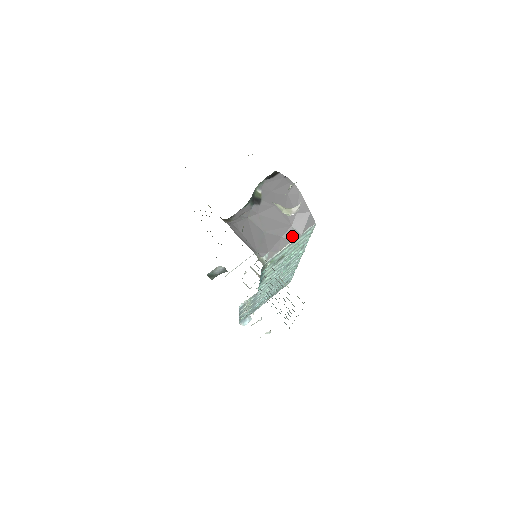
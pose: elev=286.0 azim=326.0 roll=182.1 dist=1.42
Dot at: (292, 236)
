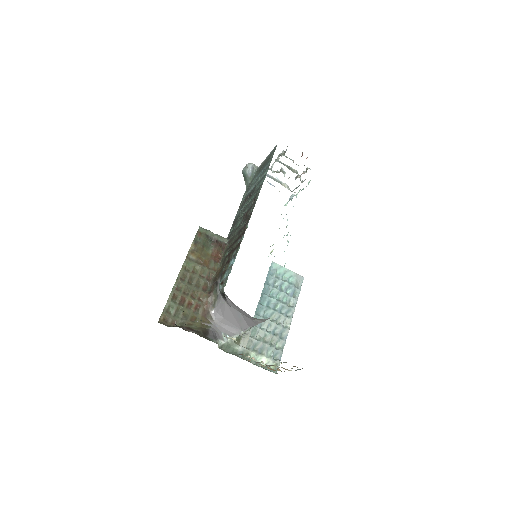
Dot at: (259, 321)
